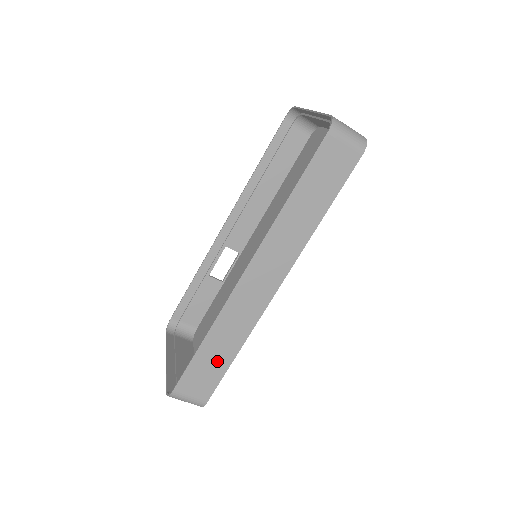
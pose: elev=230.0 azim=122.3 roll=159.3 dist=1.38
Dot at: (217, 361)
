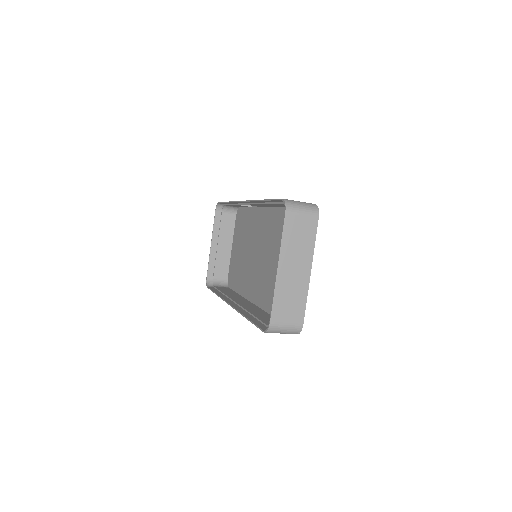
Dot at: occluded
